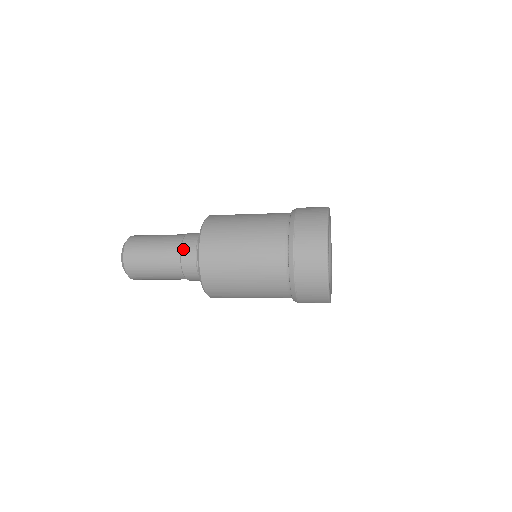
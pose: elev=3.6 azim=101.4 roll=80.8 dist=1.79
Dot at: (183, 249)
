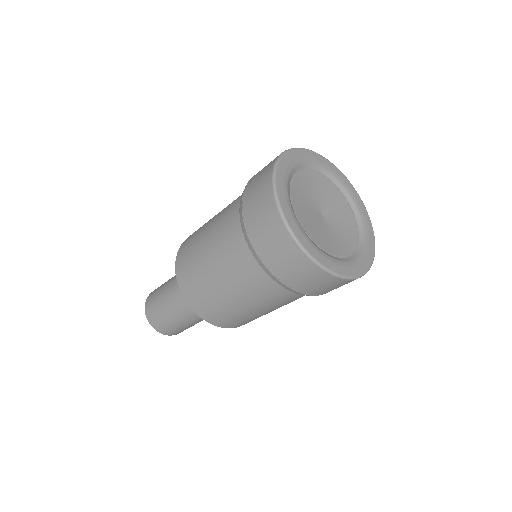
Dot at: occluded
